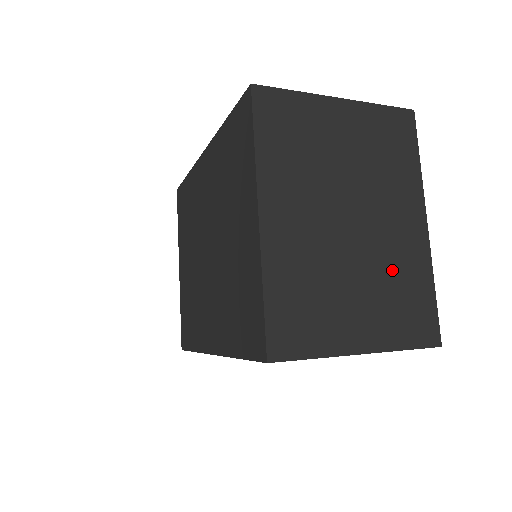
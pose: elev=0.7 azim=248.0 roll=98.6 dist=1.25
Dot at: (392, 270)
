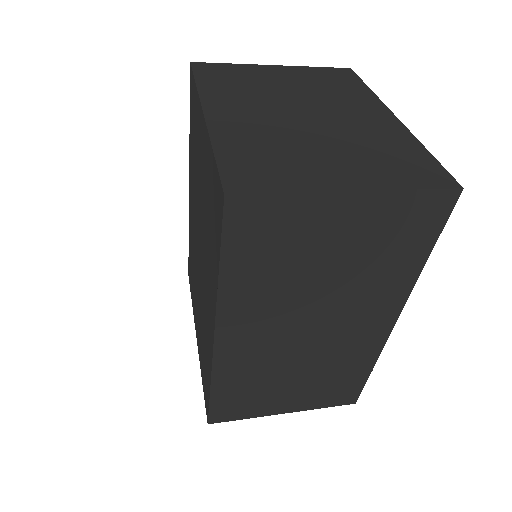
Dot at: (366, 140)
